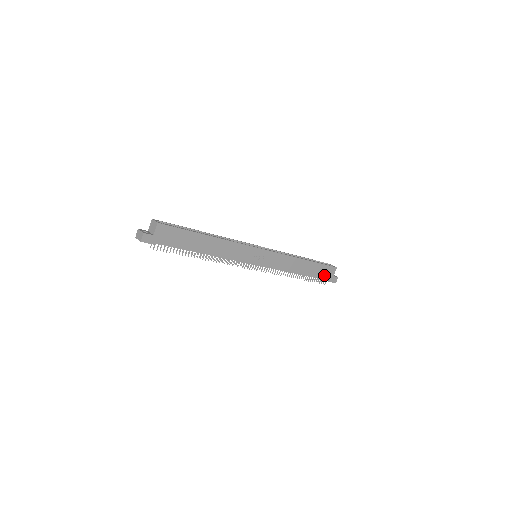
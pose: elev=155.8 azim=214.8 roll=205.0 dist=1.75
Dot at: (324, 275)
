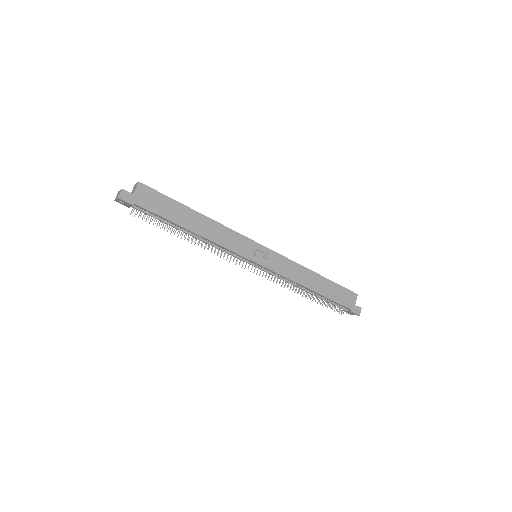
Dot at: (343, 300)
